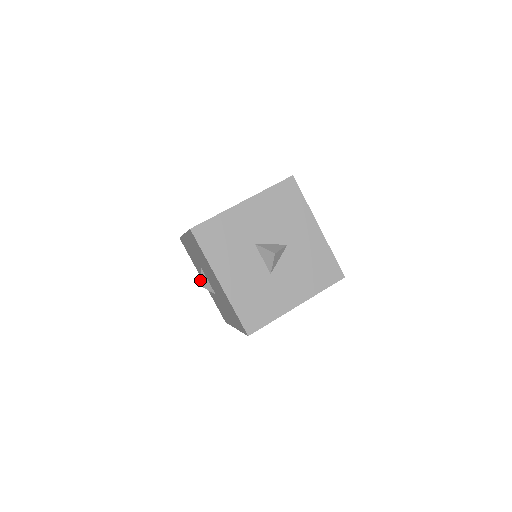
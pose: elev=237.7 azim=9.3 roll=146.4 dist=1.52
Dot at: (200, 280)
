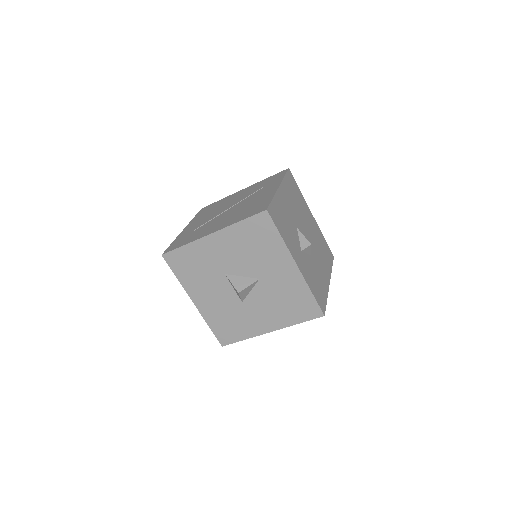
Dot at: occluded
